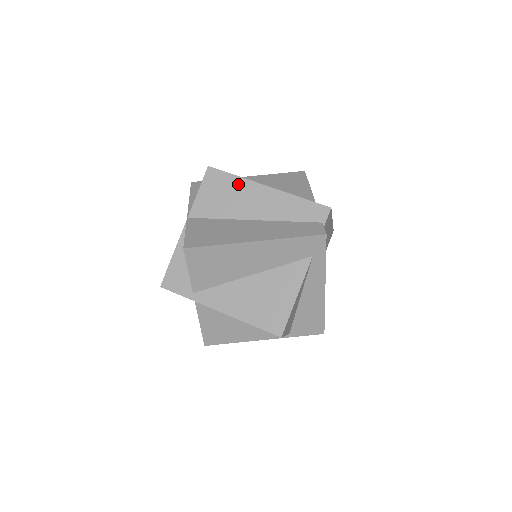
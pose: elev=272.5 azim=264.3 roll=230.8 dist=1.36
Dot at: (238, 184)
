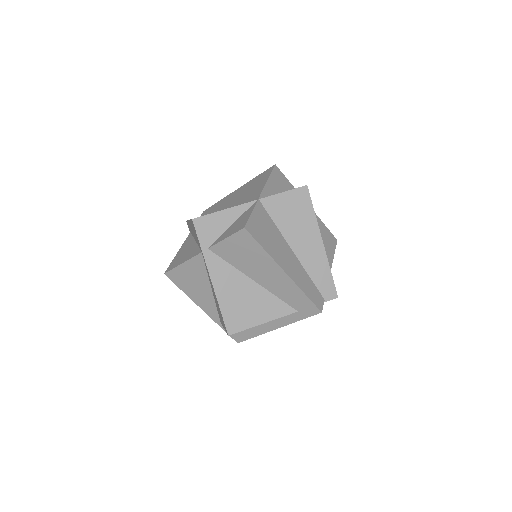
Dot at: (310, 219)
